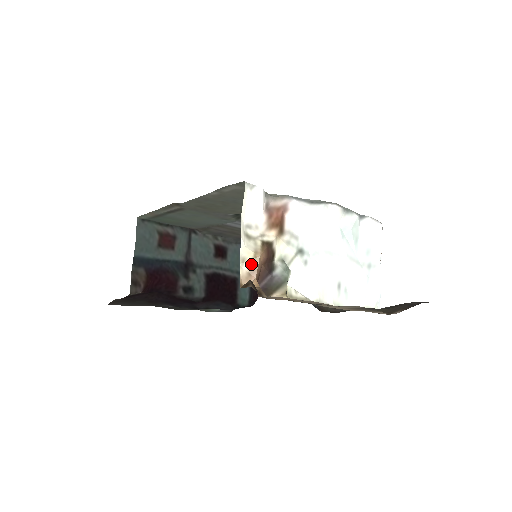
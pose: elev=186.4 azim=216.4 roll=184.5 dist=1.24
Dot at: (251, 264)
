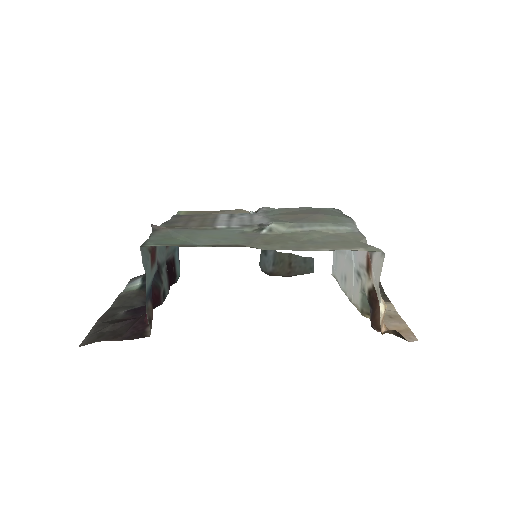
Dot at: (384, 314)
